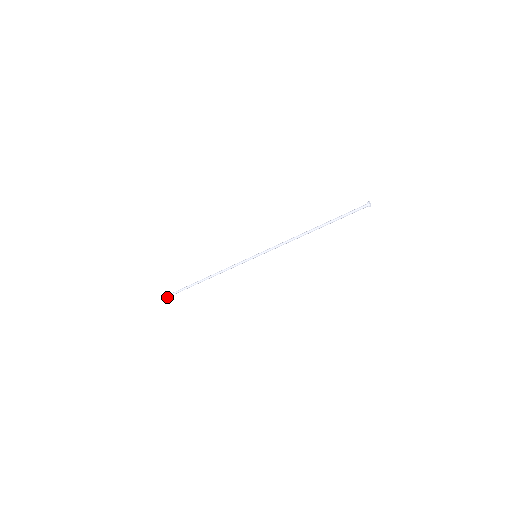
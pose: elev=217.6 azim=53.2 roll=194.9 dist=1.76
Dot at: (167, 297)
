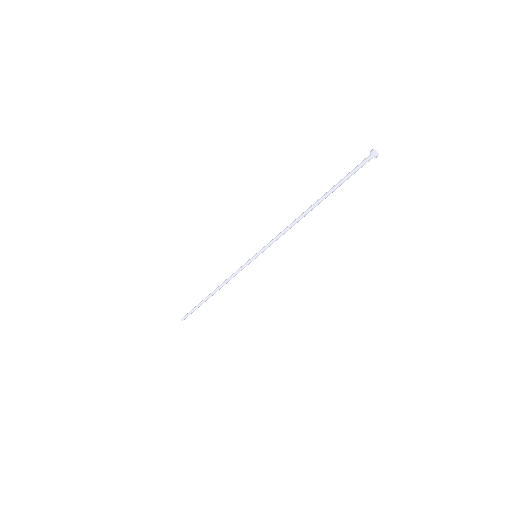
Dot at: (183, 319)
